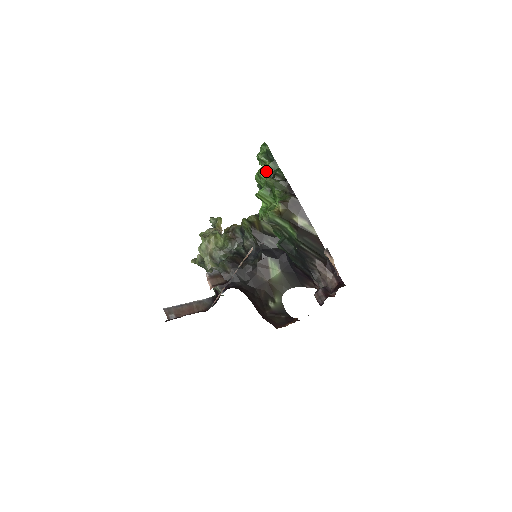
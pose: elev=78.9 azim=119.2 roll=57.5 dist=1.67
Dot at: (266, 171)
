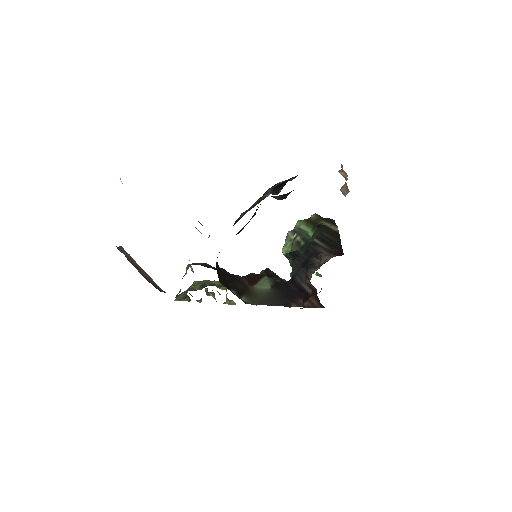
Dot at: occluded
